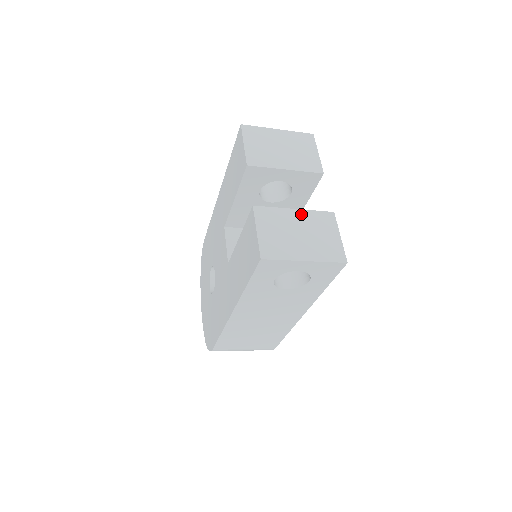
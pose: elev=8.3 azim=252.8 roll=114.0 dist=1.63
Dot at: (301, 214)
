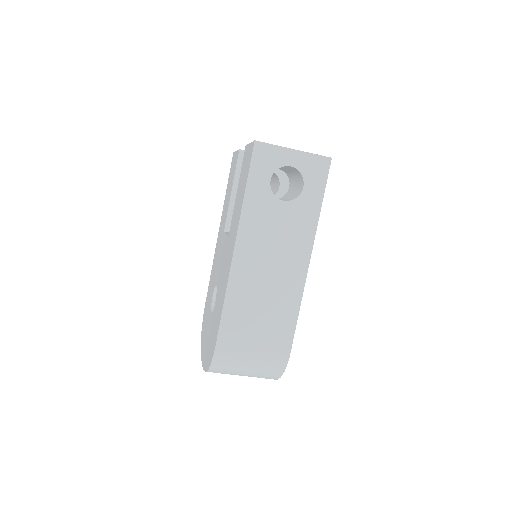
Dot at: occluded
